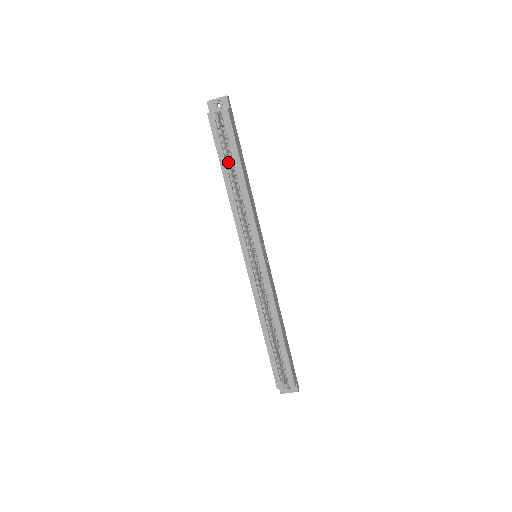
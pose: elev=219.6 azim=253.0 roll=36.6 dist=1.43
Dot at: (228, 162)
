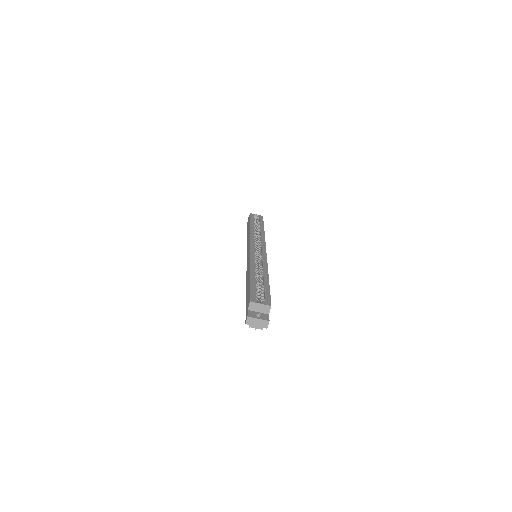
Dot at: (255, 225)
